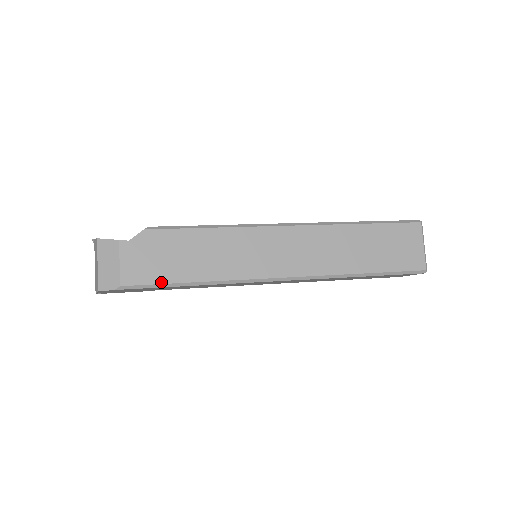
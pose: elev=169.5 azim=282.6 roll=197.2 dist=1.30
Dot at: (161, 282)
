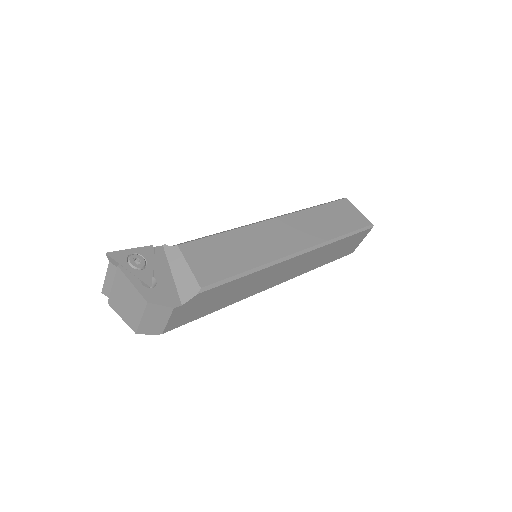
Dot at: occluded
